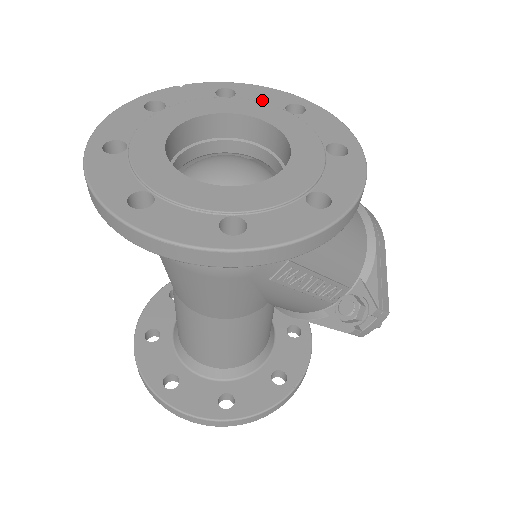
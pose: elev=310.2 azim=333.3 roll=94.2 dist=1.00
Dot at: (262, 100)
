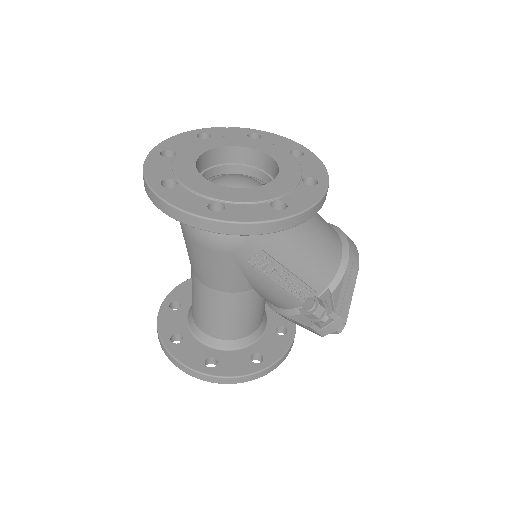
Dot at: (277, 144)
